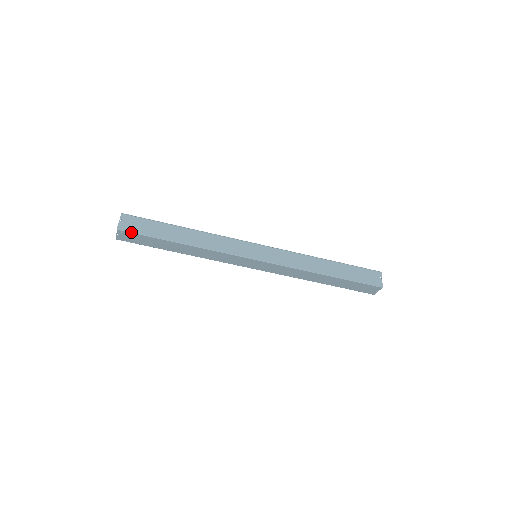
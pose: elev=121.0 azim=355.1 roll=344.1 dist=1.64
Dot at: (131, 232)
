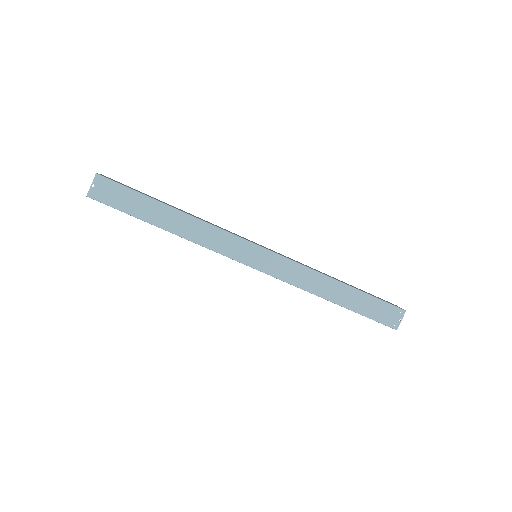
Dot at: (113, 181)
